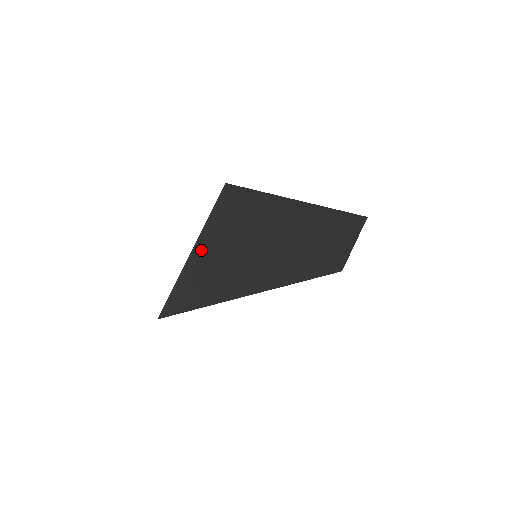
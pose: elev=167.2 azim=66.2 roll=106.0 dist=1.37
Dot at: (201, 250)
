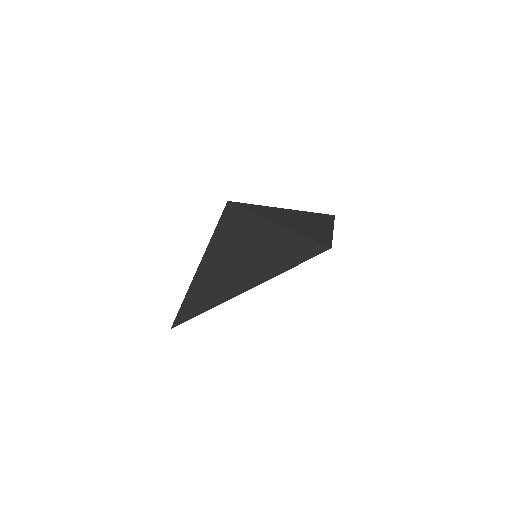
Dot at: (210, 259)
